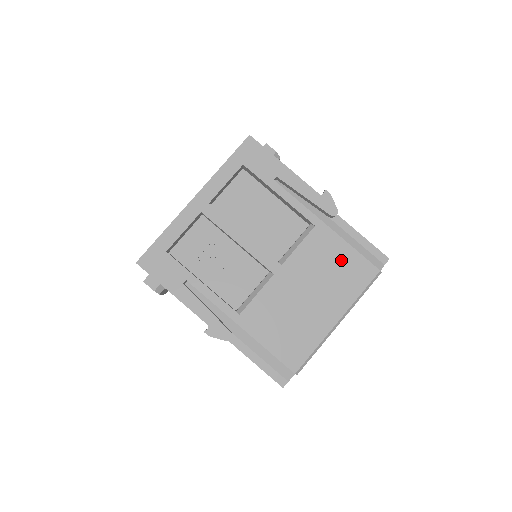
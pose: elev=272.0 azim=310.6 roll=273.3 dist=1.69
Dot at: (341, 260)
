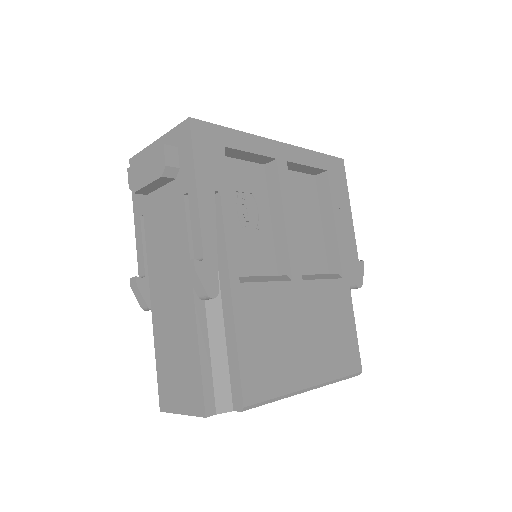
Dot at: (344, 329)
